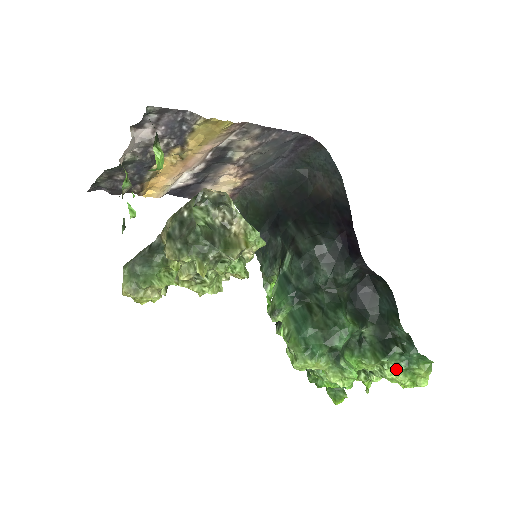
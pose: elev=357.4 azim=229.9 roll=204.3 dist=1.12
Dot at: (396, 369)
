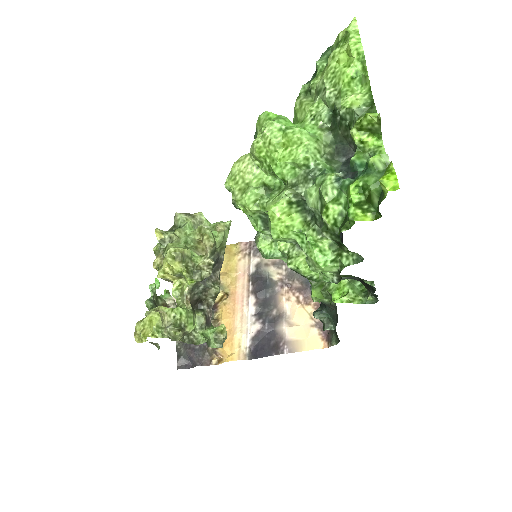
Dot at: (322, 72)
